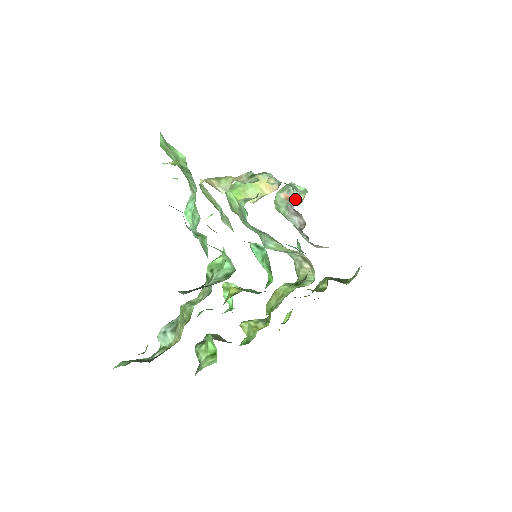
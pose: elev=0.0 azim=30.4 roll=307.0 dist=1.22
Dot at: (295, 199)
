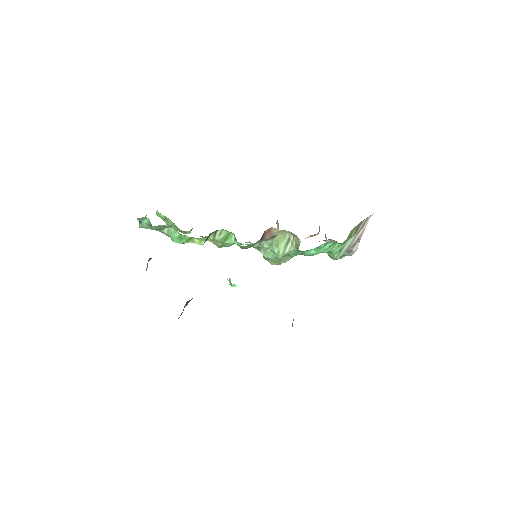
Dot at: (318, 233)
